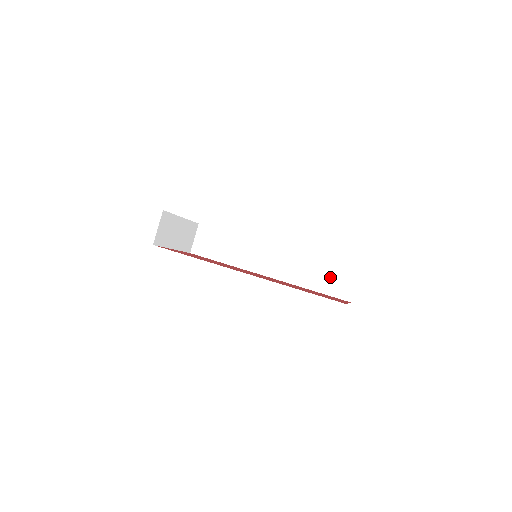
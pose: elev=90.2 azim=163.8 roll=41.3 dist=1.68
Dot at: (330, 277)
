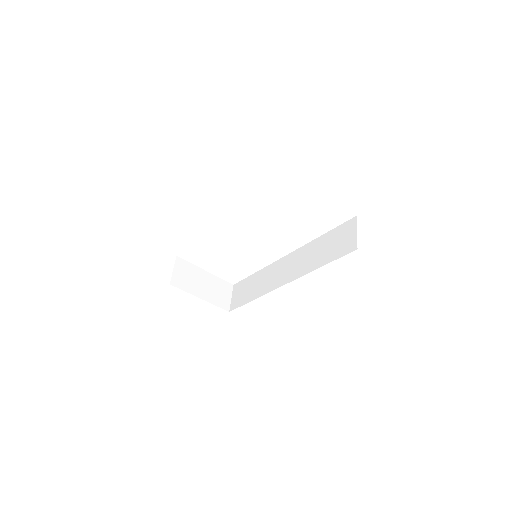
Dot at: (333, 244)
